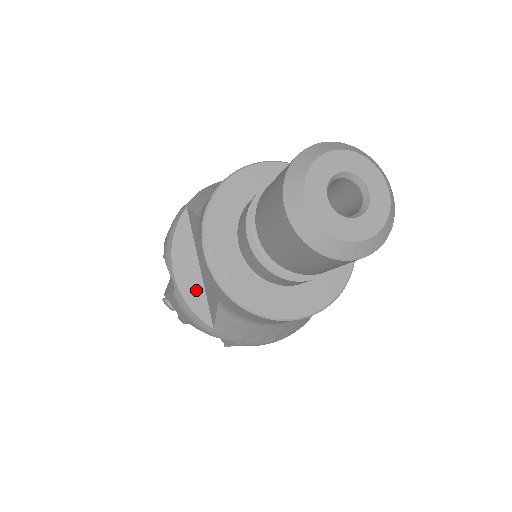
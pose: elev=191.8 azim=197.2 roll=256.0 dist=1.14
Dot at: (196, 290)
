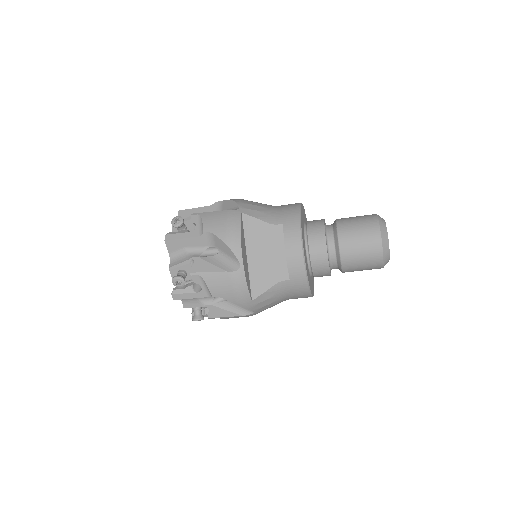
Dot at: (247, 272)
